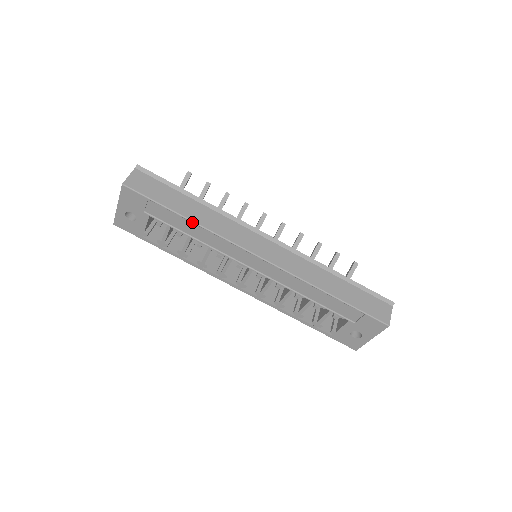
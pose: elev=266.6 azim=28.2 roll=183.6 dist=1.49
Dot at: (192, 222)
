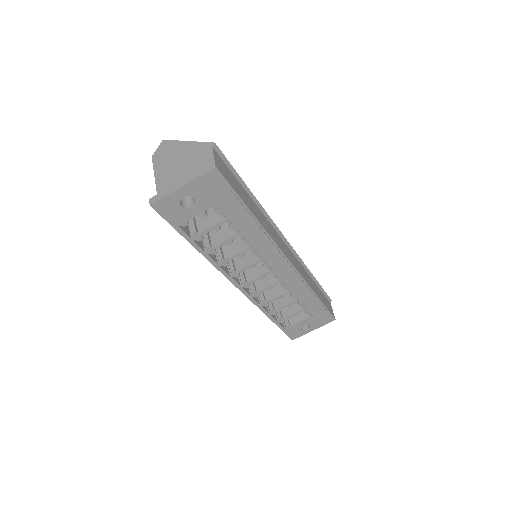
Dot at: (257, 221)
